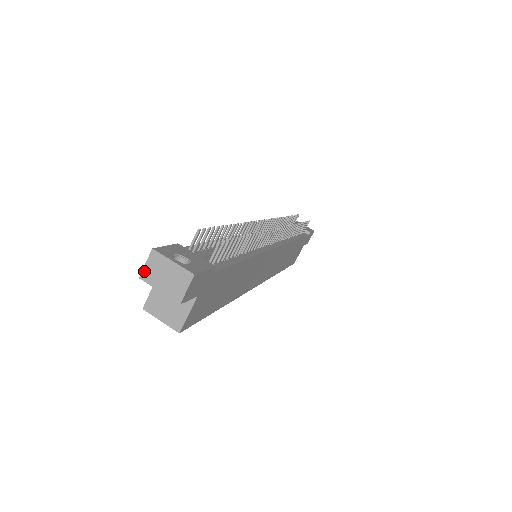
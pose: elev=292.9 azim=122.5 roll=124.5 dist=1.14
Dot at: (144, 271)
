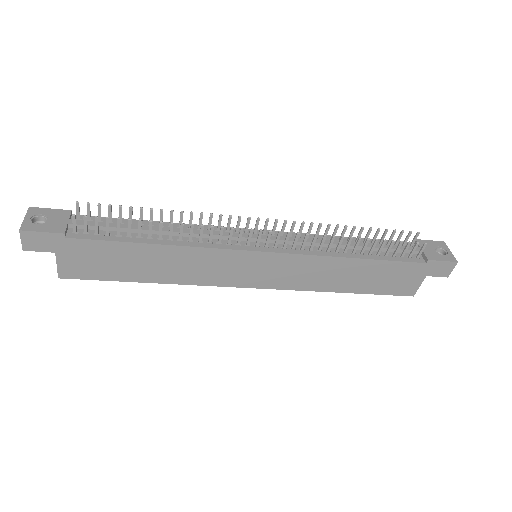
Dot at: occluded
